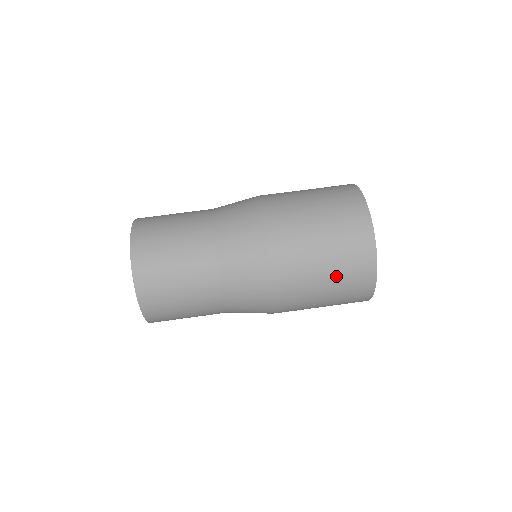
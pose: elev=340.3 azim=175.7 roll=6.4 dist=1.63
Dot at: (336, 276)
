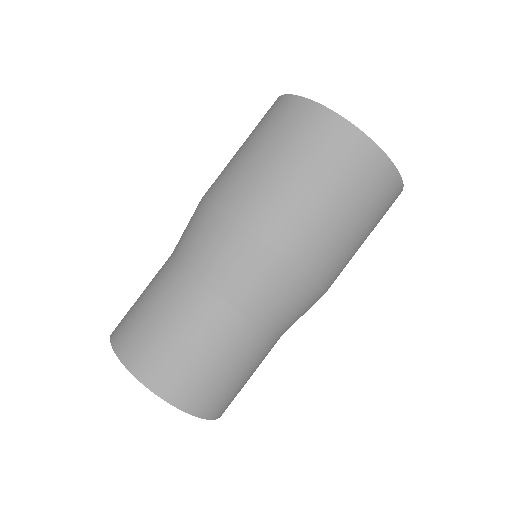
Dot at: (372, 228)
